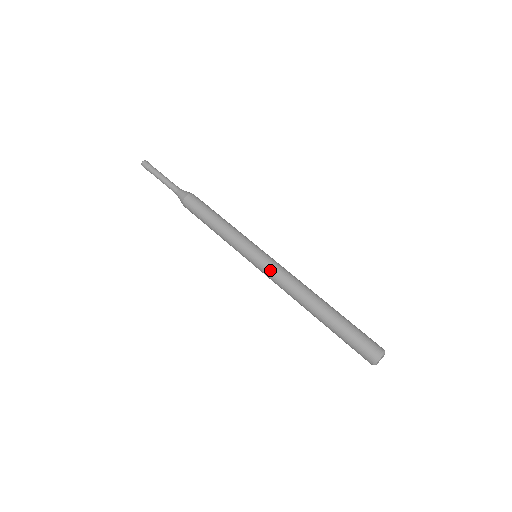
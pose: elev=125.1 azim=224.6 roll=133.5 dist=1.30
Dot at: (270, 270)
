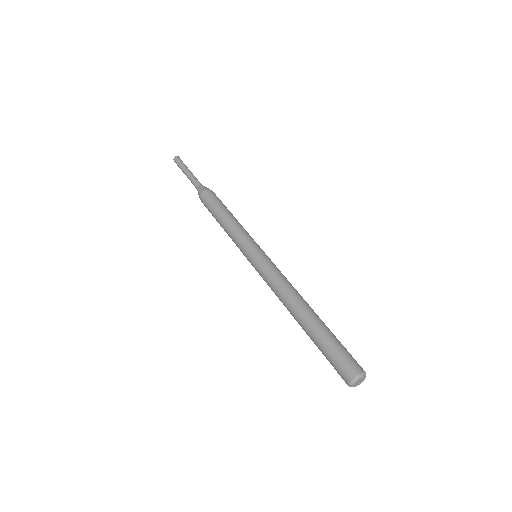
Dot at: (272, 266)
